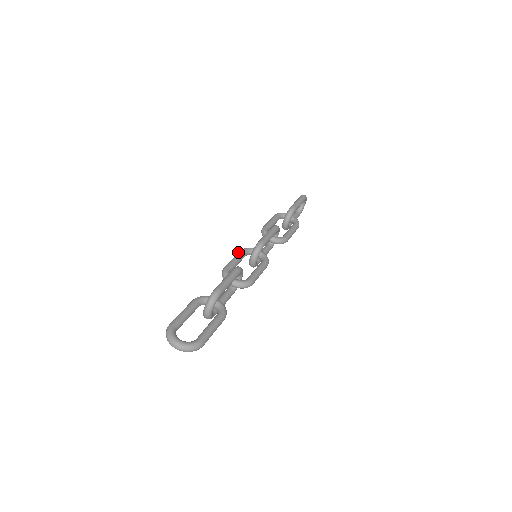
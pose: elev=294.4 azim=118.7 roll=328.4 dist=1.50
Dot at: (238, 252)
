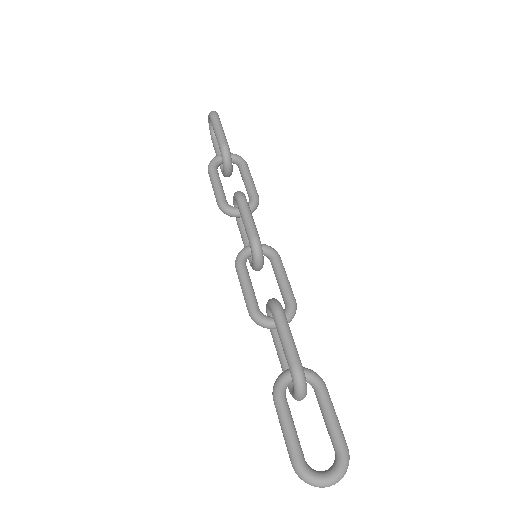
Dot at: (237, 272)
